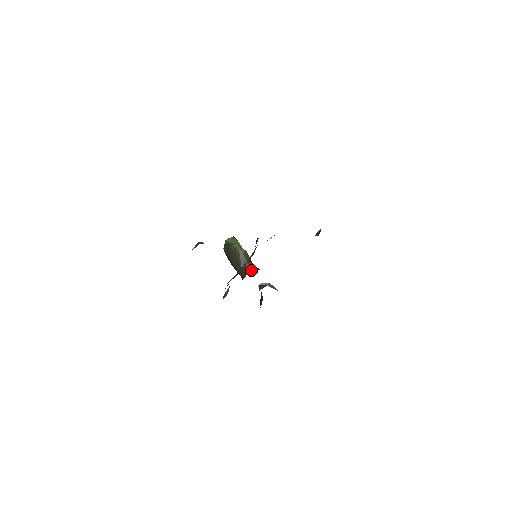
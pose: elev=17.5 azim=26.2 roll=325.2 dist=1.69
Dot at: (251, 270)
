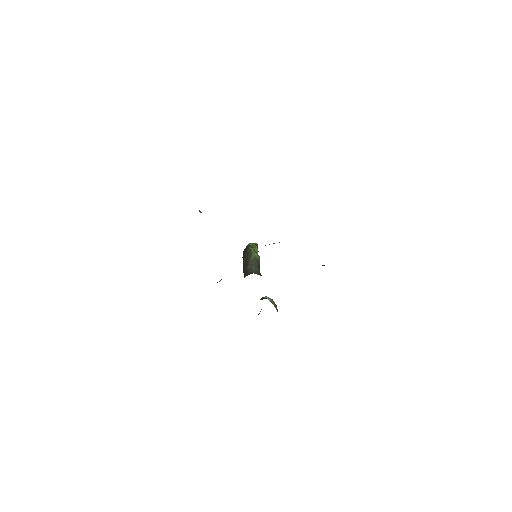
Dot at: occluded
